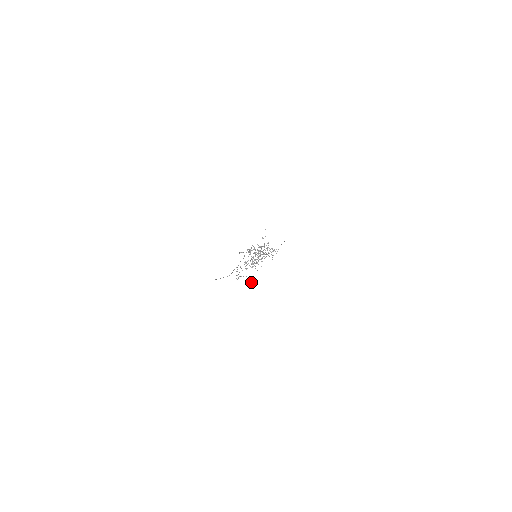
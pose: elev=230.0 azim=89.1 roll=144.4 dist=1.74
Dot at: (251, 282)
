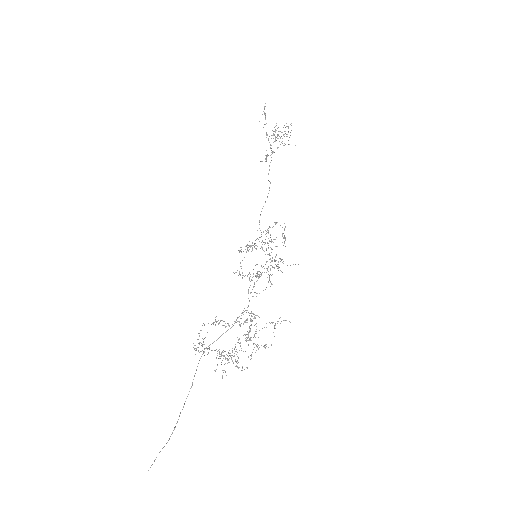
Dot at: occluded
